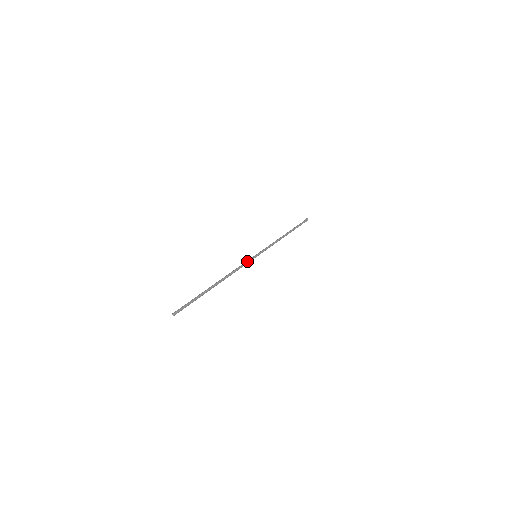
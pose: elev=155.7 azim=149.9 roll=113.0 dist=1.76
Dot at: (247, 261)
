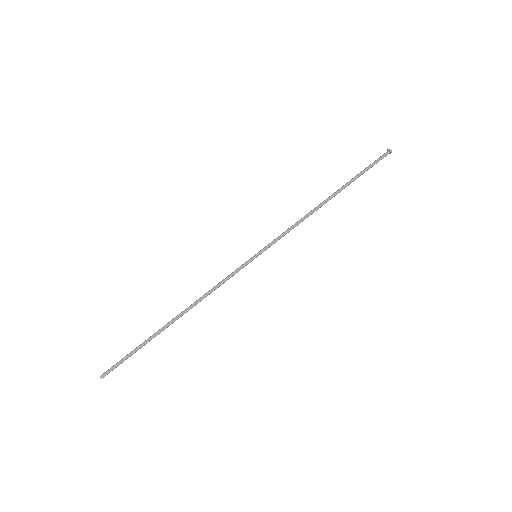
Dot at: occluded
